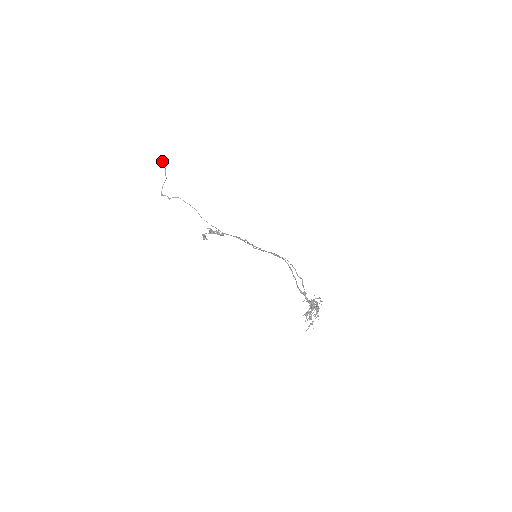
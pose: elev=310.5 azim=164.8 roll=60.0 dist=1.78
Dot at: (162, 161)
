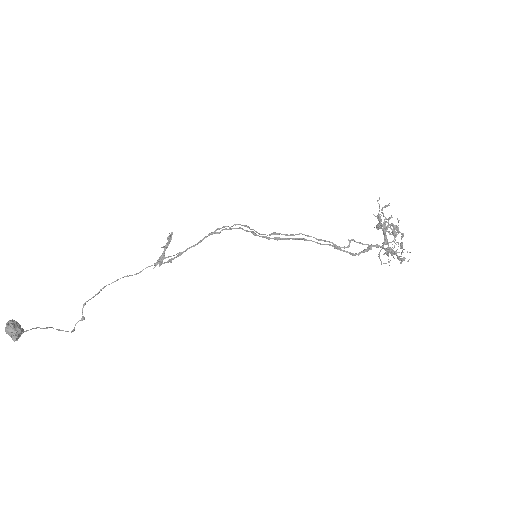
Dot at: (15, 339)
